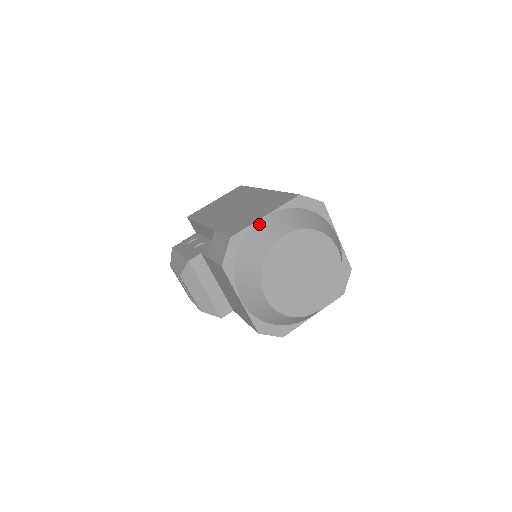
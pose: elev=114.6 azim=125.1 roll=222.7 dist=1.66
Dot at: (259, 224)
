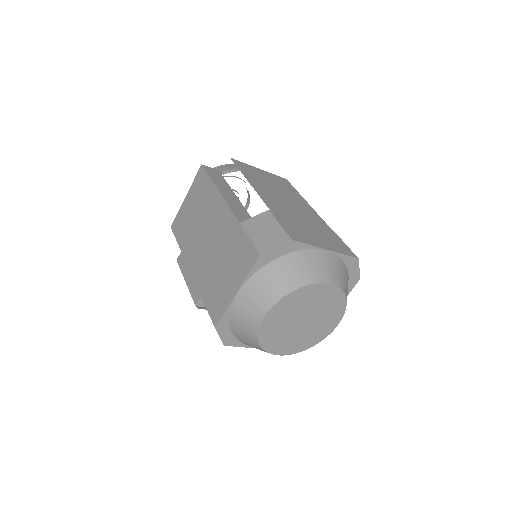
Dot at: (234, 304)
